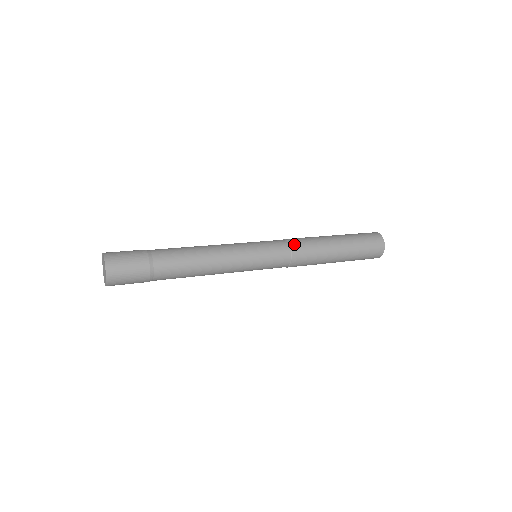
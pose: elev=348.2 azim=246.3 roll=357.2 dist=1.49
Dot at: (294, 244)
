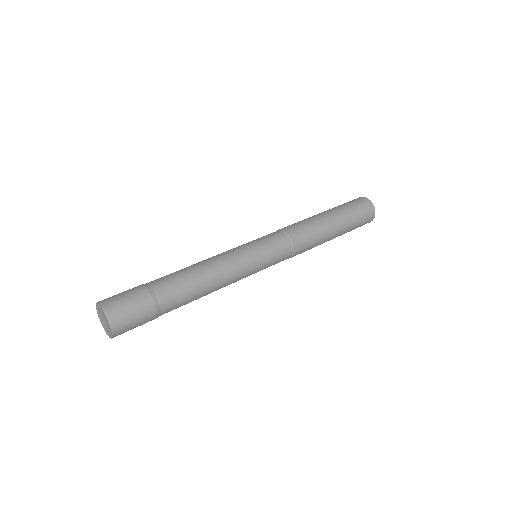
Dot at: (292, 234)
